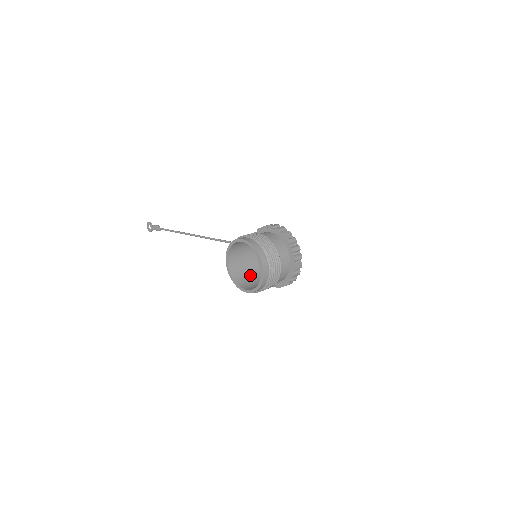
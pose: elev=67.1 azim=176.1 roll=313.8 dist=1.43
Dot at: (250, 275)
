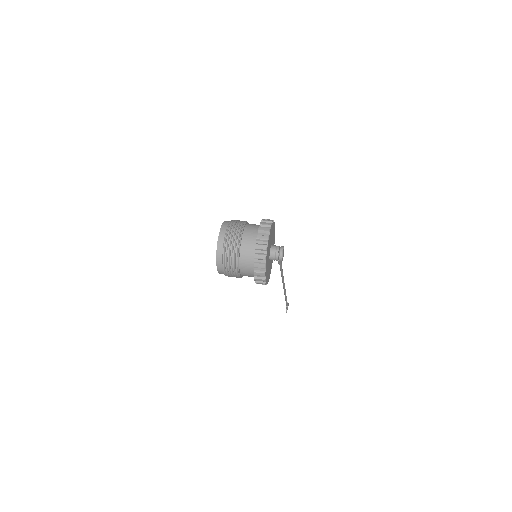
Dot at: occluded
